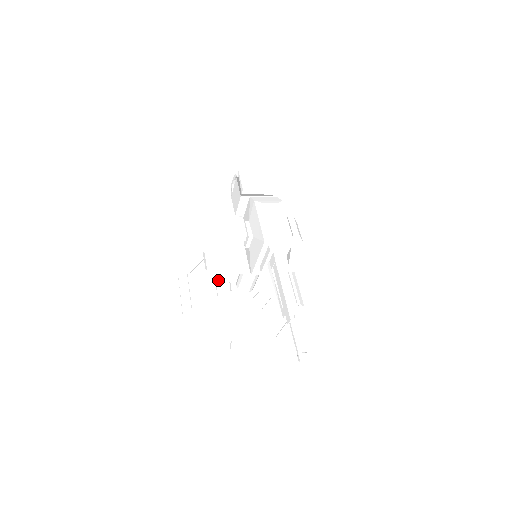
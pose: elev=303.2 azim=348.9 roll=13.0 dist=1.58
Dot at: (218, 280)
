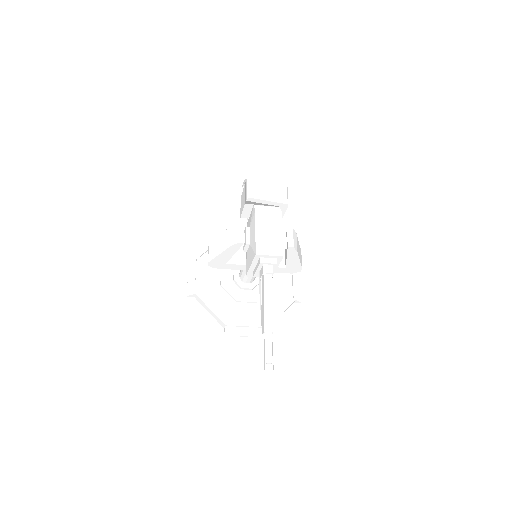
Dot at: occluded
